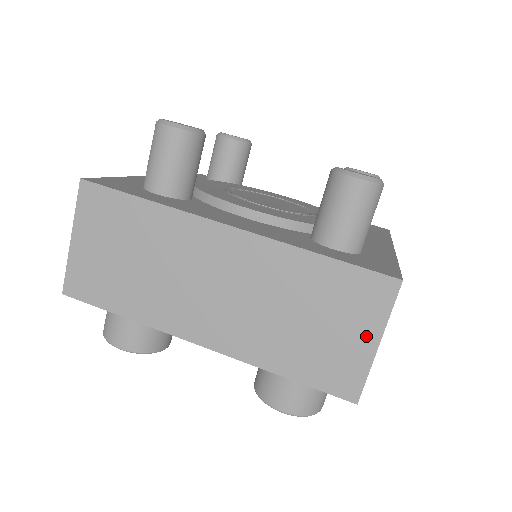
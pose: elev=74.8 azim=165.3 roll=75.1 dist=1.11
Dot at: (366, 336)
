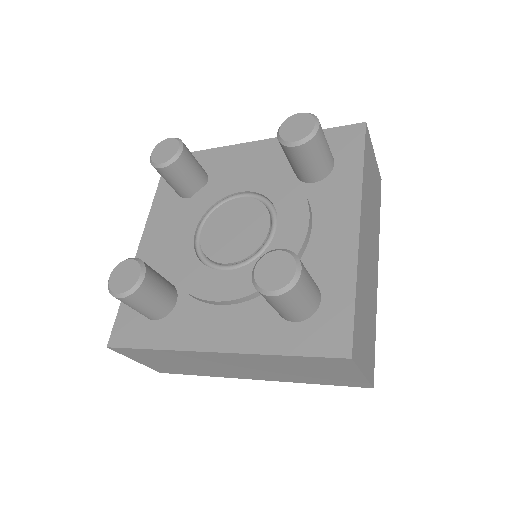
Dot at: (351, 373)
